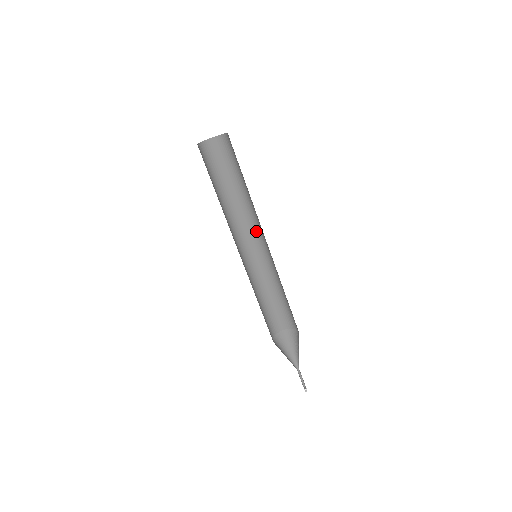
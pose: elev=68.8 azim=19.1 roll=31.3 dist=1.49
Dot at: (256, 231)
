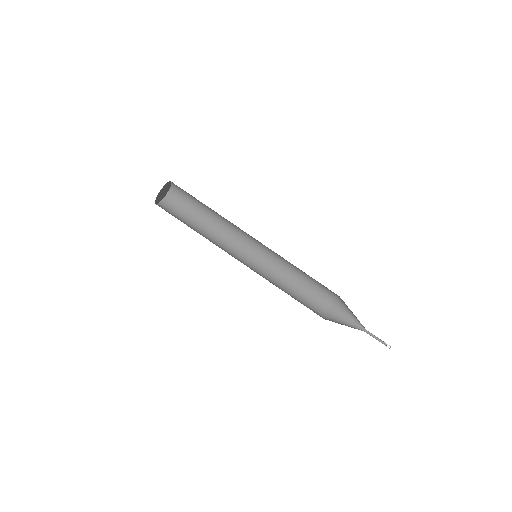
Dot at: (246, 236)
